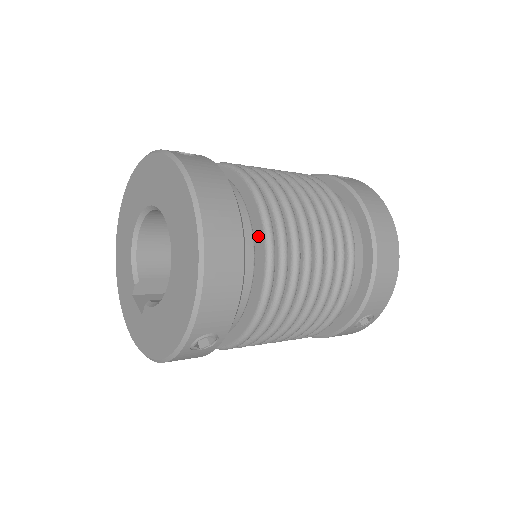
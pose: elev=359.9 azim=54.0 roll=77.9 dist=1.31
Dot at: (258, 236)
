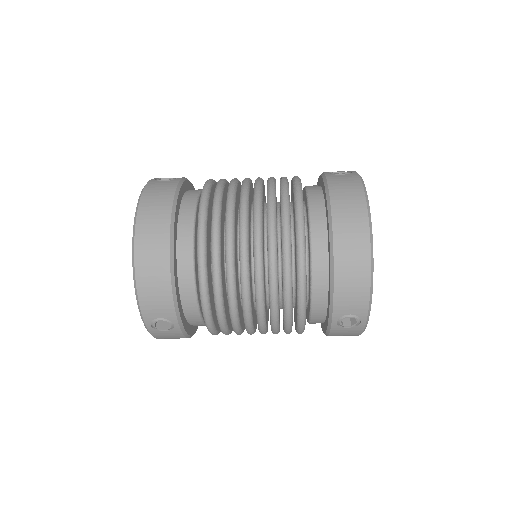
Dot at: occluded
